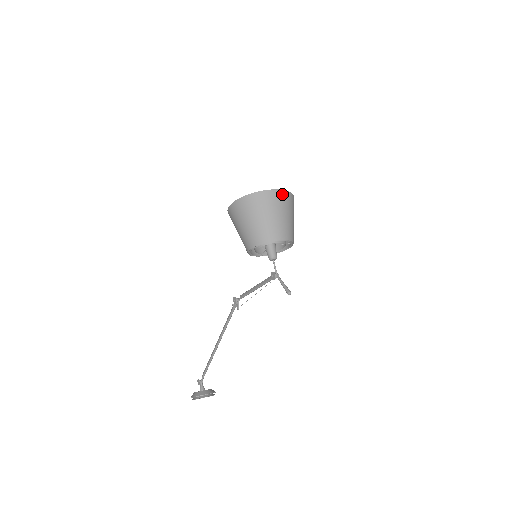
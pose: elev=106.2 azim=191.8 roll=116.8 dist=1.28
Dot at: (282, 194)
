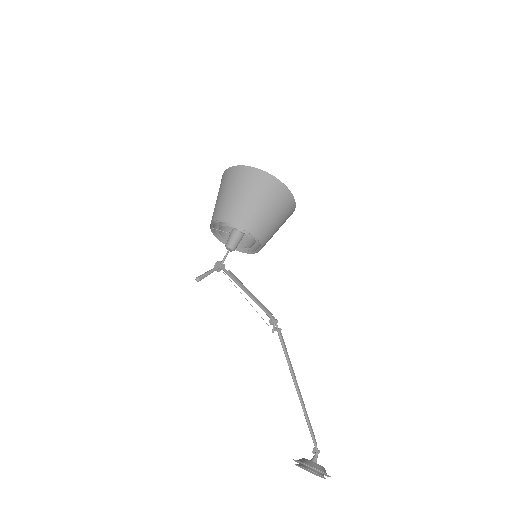
Dot at: (242, 170)
